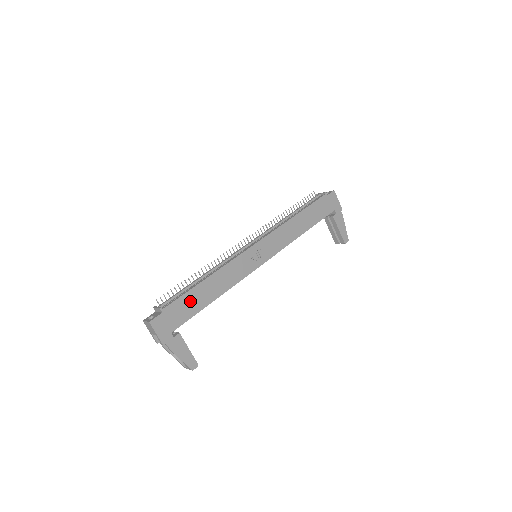
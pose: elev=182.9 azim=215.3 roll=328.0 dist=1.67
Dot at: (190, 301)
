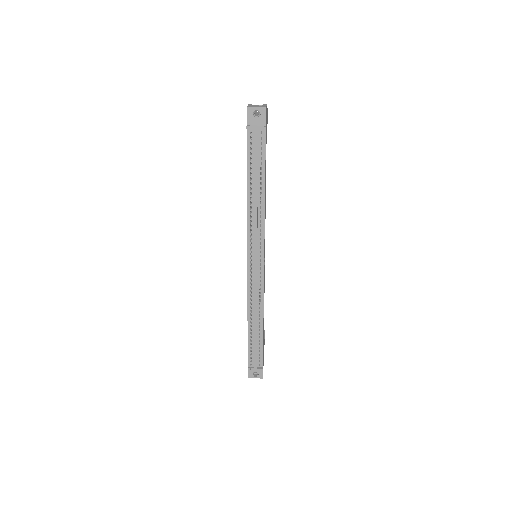
Dot at: (263, 341)
